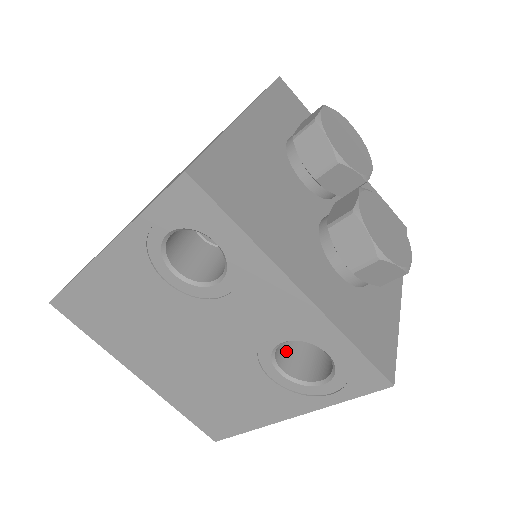
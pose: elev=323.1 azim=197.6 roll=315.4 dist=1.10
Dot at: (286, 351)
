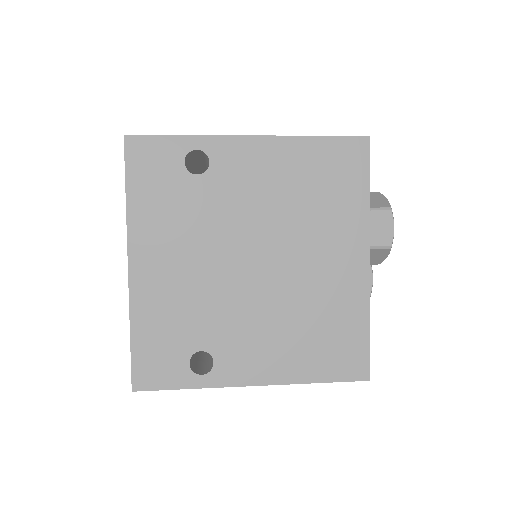
Dot at: occluded
